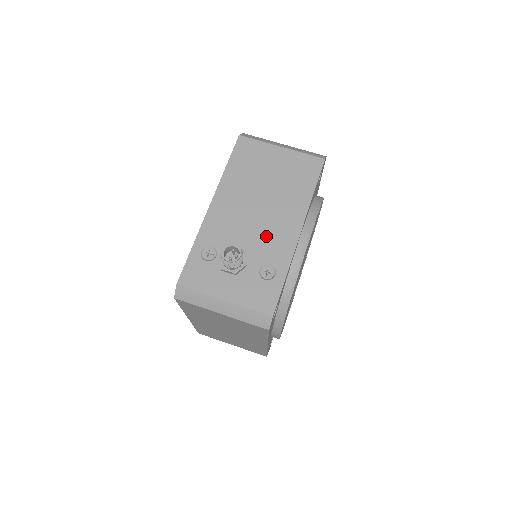
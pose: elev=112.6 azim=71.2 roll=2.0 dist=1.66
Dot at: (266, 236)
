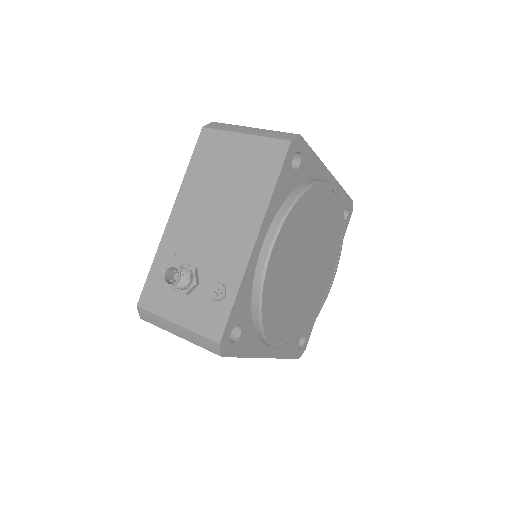
Dot at: (220, 248)
